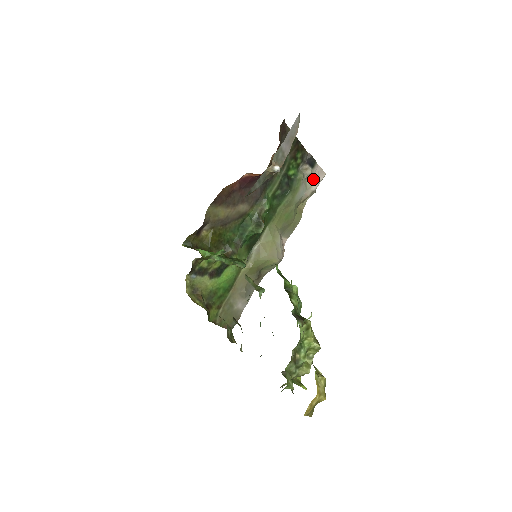
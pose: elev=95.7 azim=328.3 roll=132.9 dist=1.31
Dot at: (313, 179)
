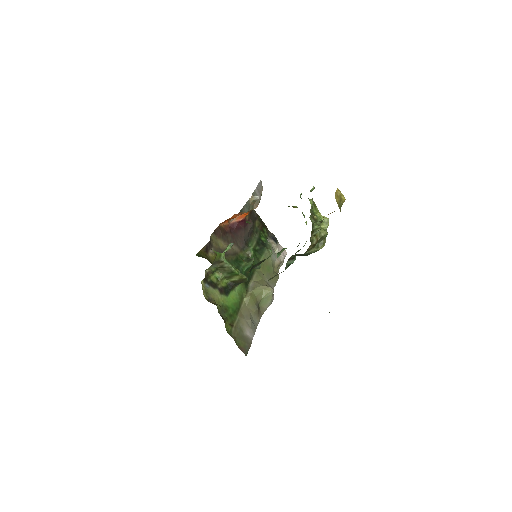
Dot at: occluded
